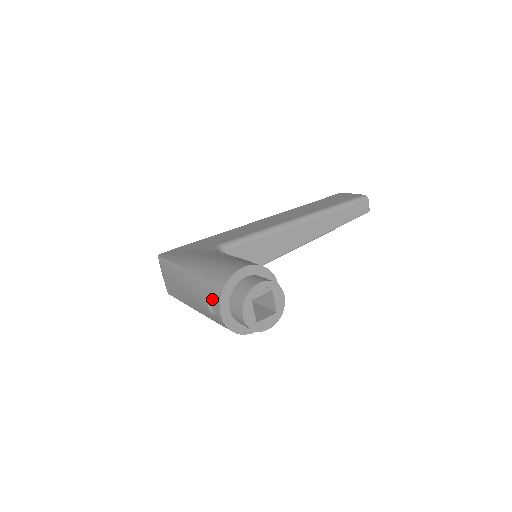
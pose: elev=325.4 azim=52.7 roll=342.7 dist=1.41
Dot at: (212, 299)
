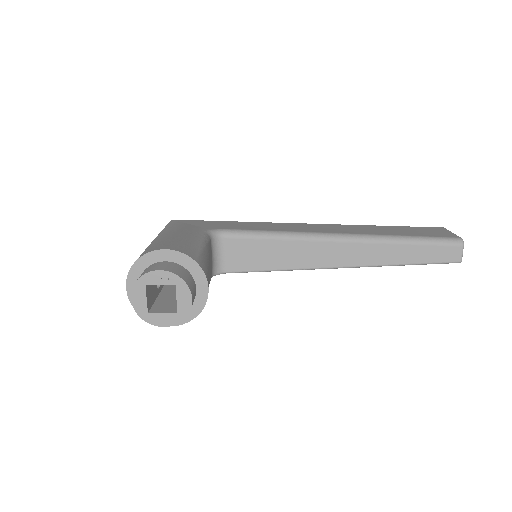
Dot at: occluded
